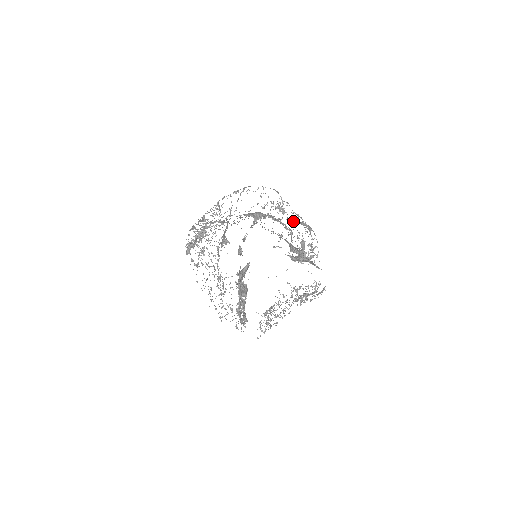
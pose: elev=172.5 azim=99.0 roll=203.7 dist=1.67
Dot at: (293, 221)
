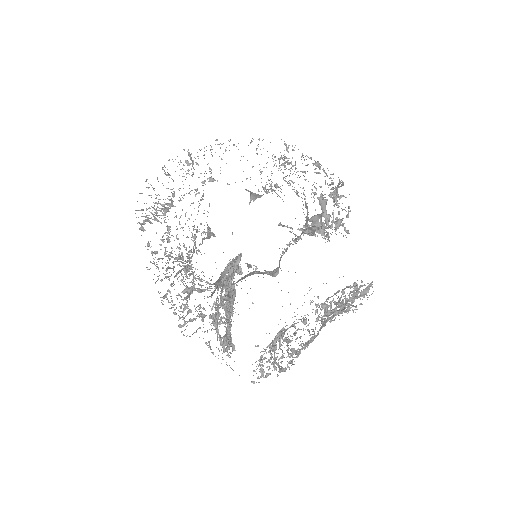
Dot at: (304, 171)
